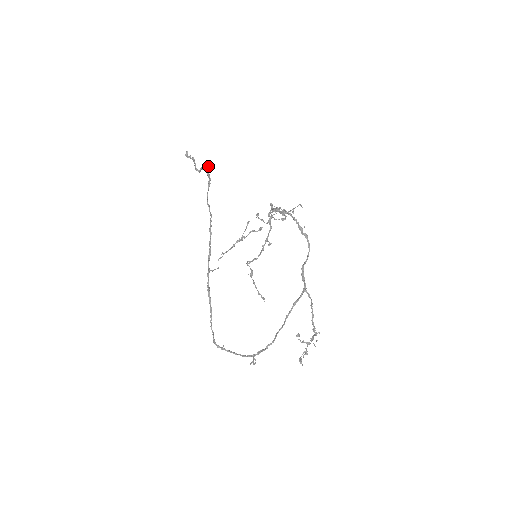
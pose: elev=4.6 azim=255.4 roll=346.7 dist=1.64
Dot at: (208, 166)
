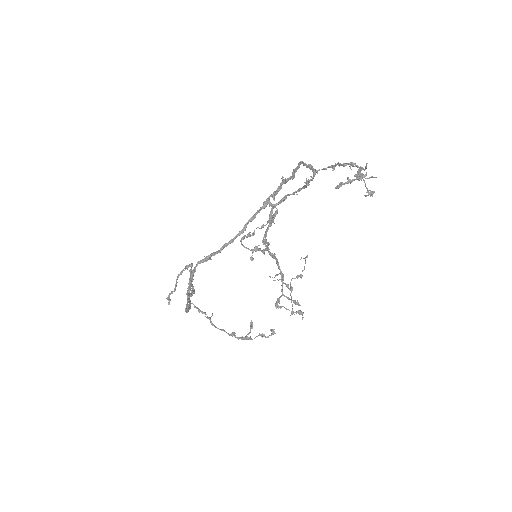
Dot at: occluded
